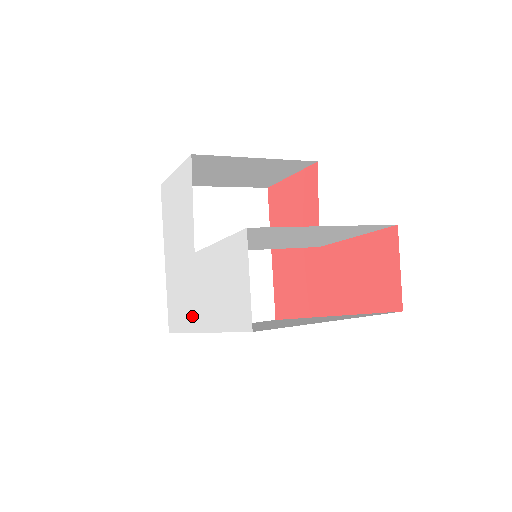
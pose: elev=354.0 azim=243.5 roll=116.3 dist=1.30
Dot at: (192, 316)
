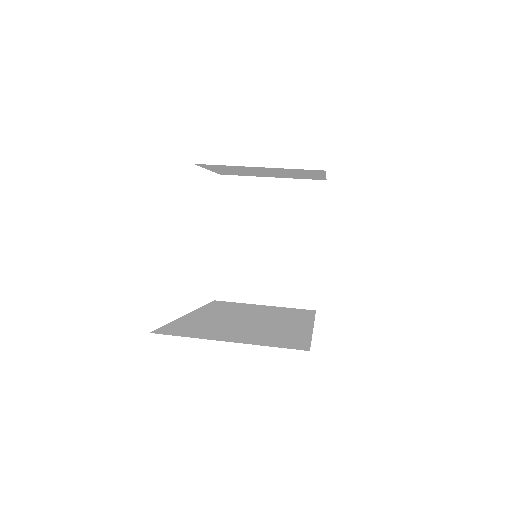
Dot at: occluded
